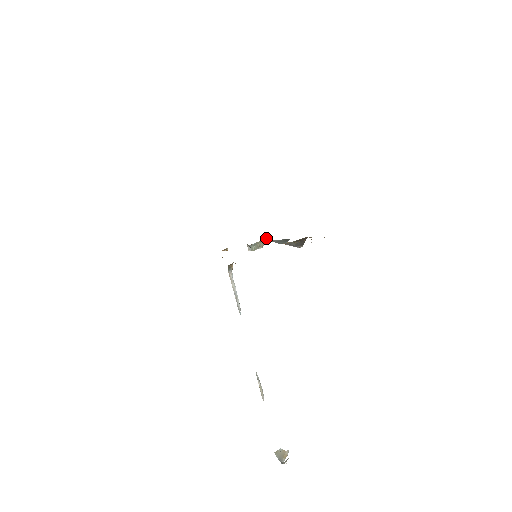
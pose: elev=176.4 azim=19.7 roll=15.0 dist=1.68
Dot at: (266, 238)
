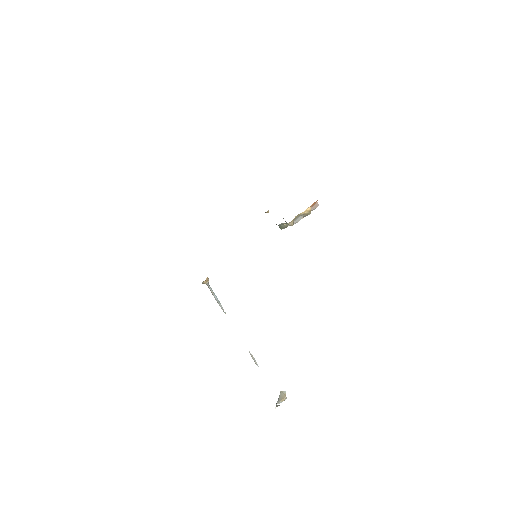
Dot at: (310, 207)
